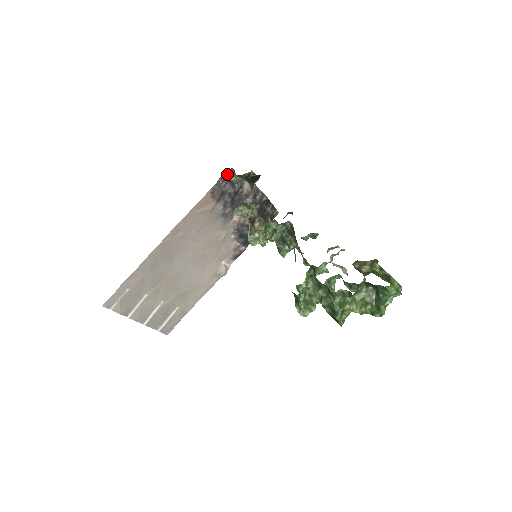
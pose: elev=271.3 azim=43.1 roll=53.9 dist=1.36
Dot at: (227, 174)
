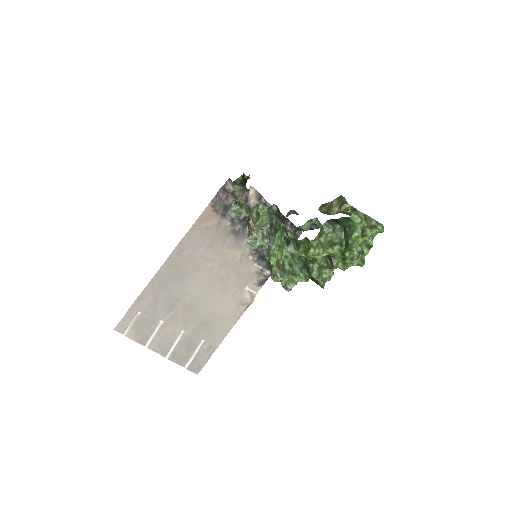
Dot at: (225, 186)
